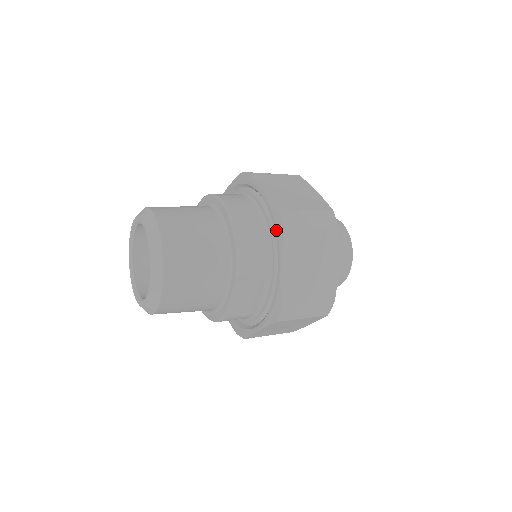
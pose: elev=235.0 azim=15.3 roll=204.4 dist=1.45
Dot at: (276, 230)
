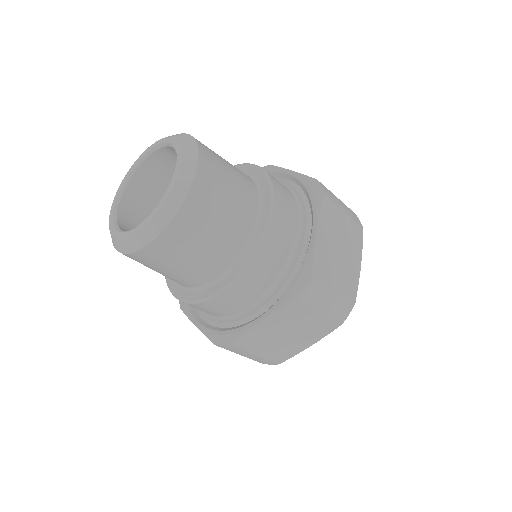
Dot at: (312, 196)
